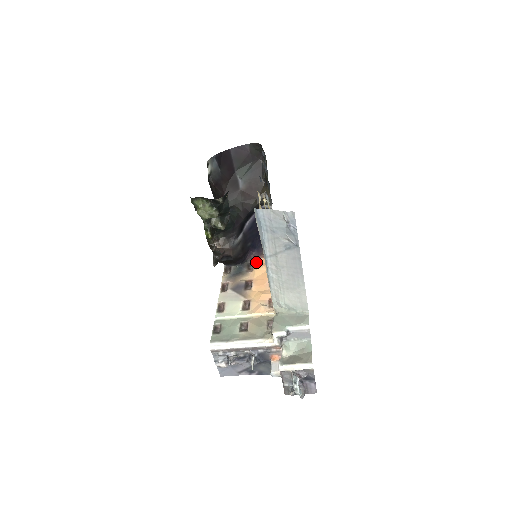
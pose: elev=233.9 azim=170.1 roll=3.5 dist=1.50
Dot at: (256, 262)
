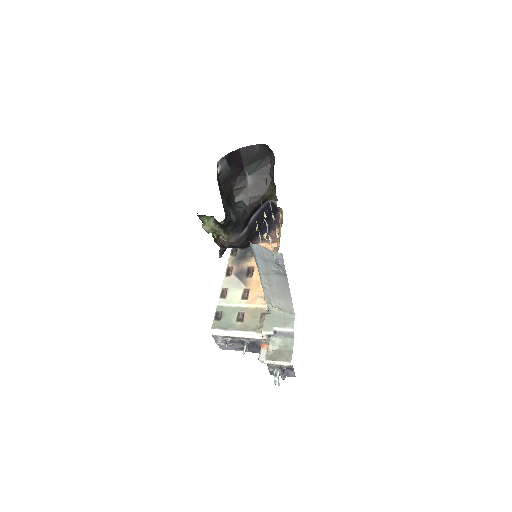
Dot at: occluded
